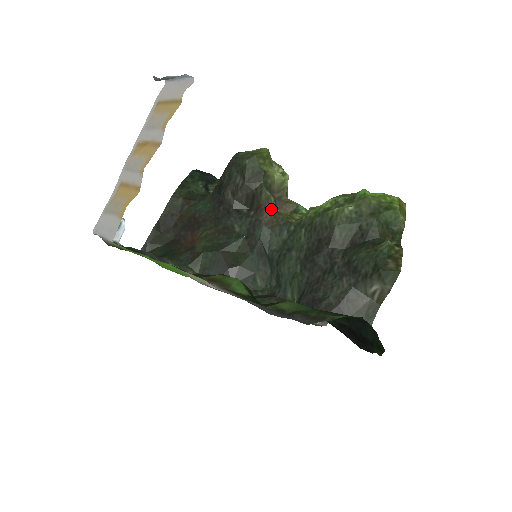
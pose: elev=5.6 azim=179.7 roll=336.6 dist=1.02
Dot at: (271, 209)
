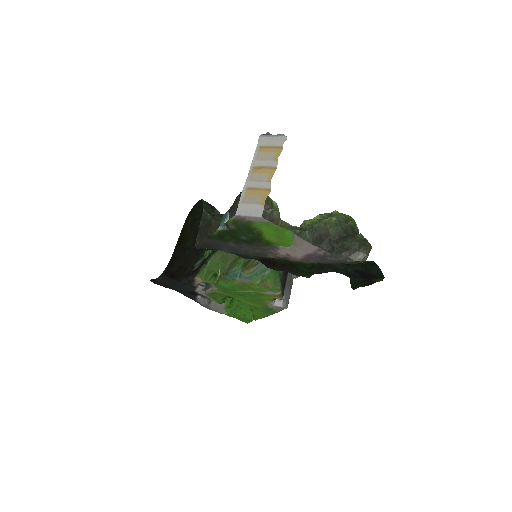
Dot at: (280, 221)
